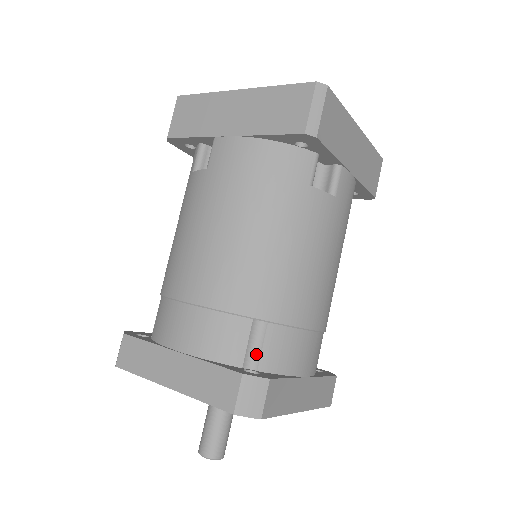
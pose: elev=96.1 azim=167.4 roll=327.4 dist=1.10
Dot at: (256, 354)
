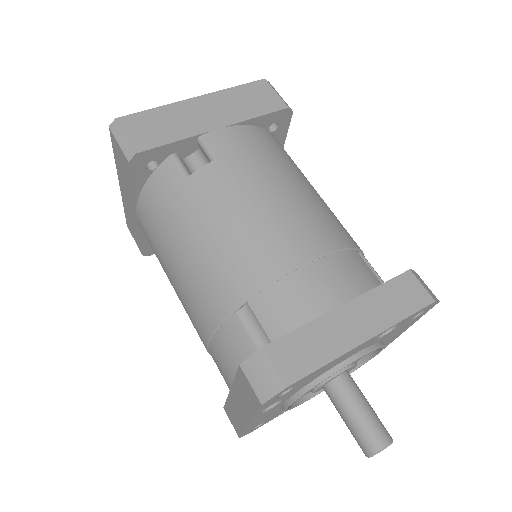
Dot at: (263, 335)
